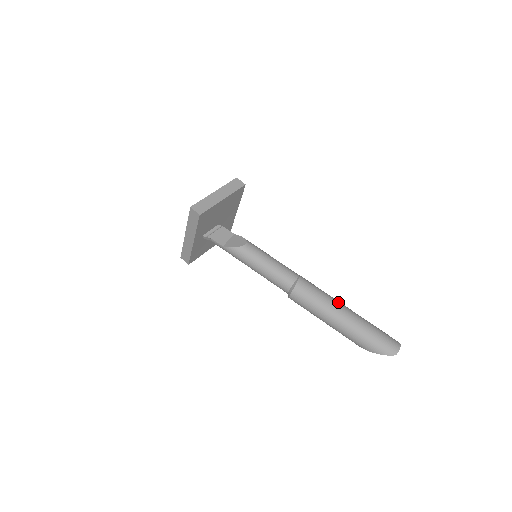
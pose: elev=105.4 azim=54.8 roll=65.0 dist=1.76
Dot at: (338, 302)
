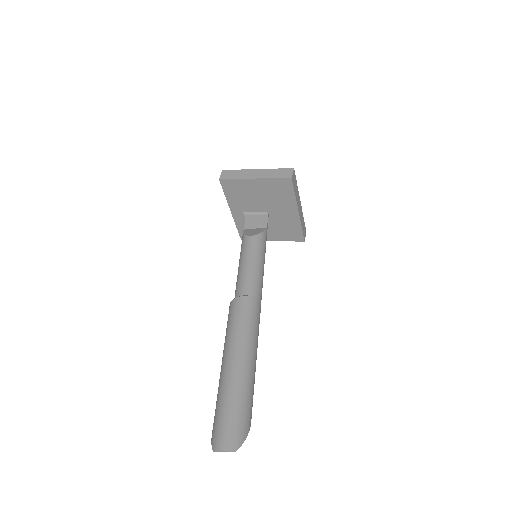
Dot at: (244, 348)
